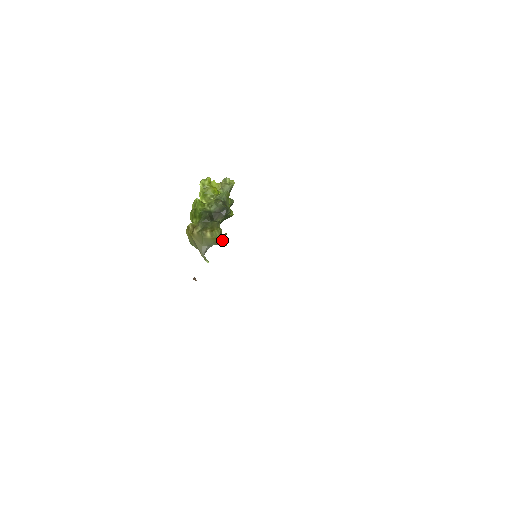
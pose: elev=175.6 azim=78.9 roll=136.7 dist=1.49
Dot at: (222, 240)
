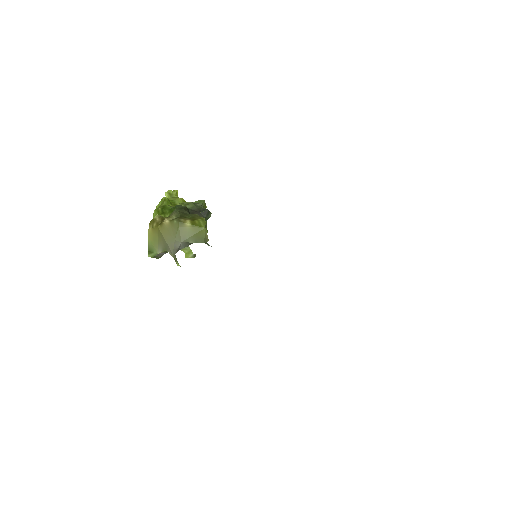
Dot at: occluded
